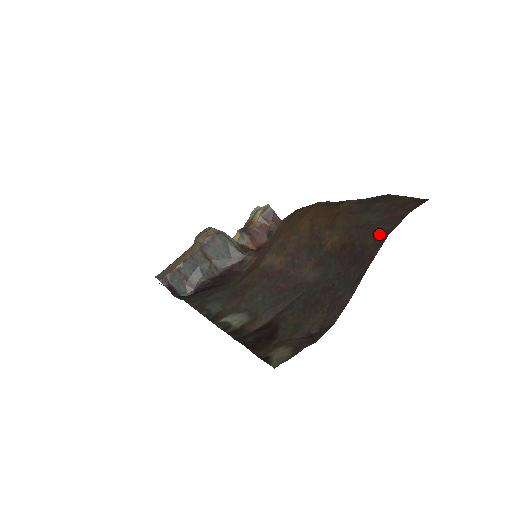
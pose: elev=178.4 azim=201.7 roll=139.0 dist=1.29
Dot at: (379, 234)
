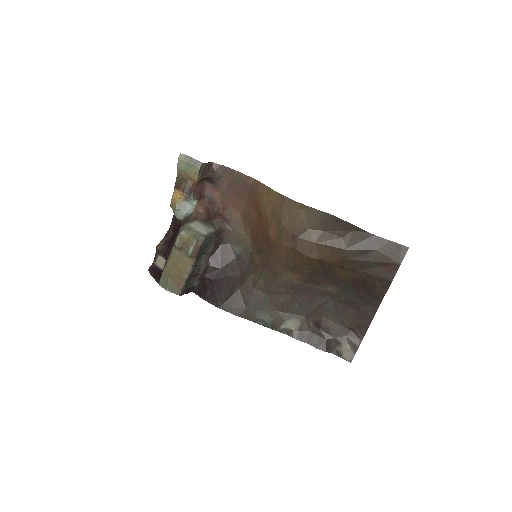
Dot at: (384, 280)
